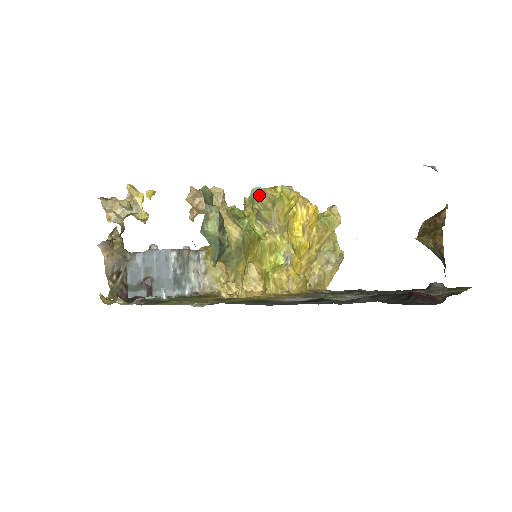
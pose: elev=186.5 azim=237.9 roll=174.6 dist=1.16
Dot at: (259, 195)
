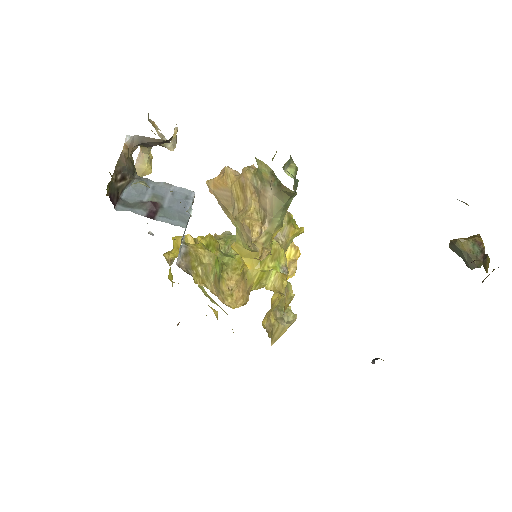
Dot at: occluded
